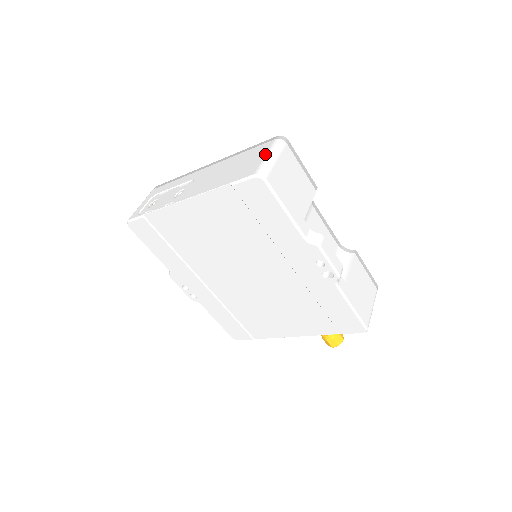
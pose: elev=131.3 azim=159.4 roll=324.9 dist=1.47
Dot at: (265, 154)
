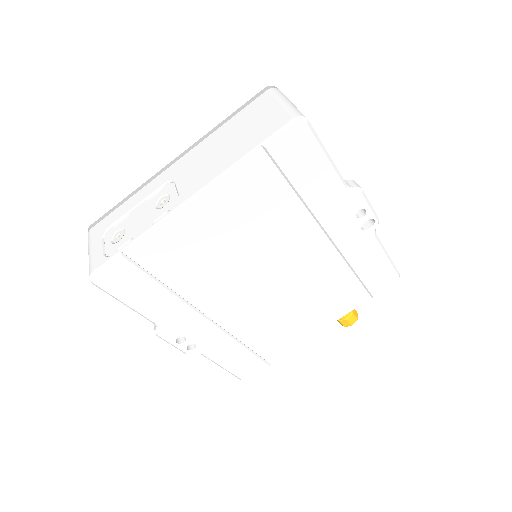
Dot at: (277, 102)
